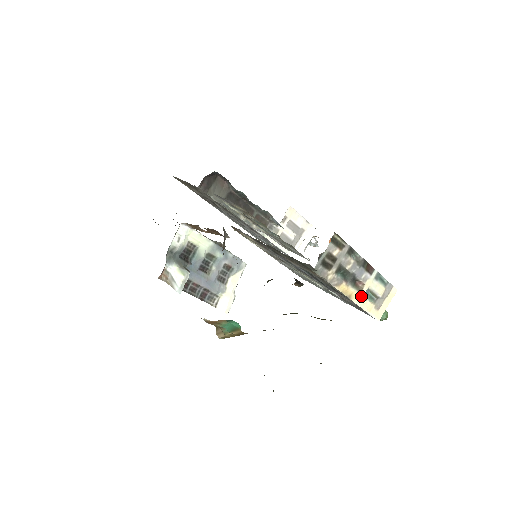
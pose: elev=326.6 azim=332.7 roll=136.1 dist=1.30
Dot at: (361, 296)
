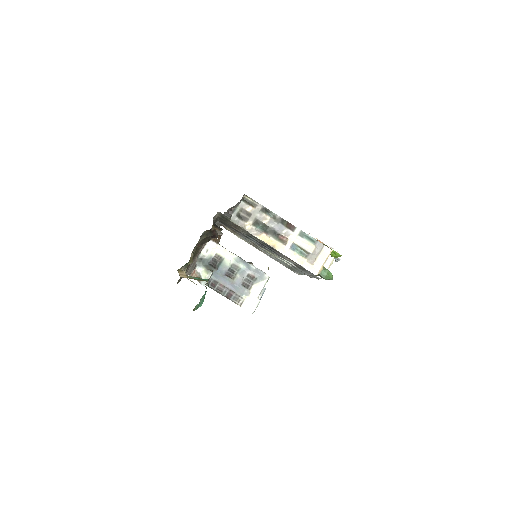
Dot at: (287, 248)
